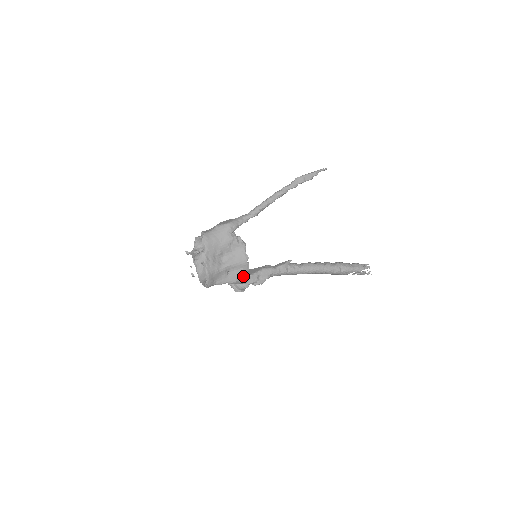
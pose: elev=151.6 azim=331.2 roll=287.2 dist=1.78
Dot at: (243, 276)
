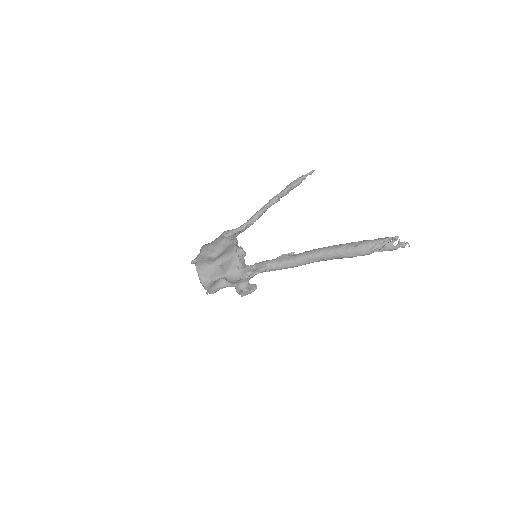
Dot at: (234, 266)
